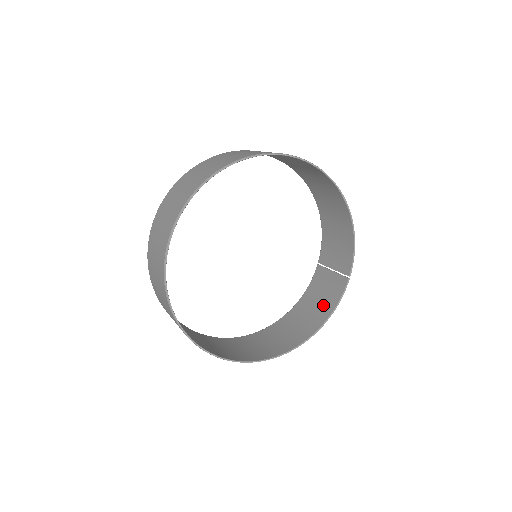
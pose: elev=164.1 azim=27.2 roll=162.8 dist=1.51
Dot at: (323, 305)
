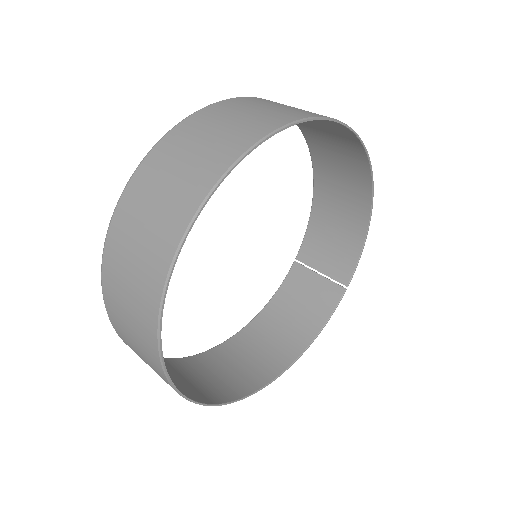
Dot at: (306, 317)
